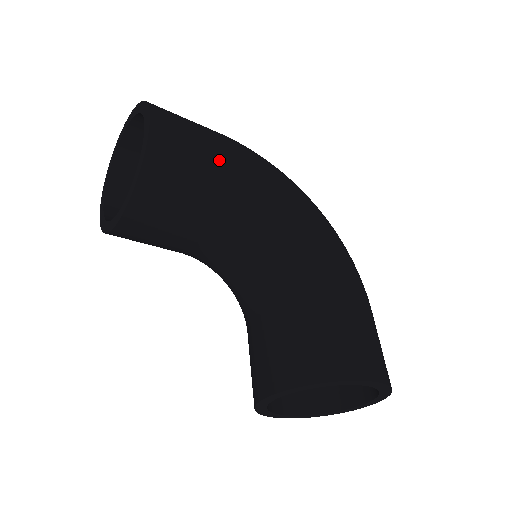
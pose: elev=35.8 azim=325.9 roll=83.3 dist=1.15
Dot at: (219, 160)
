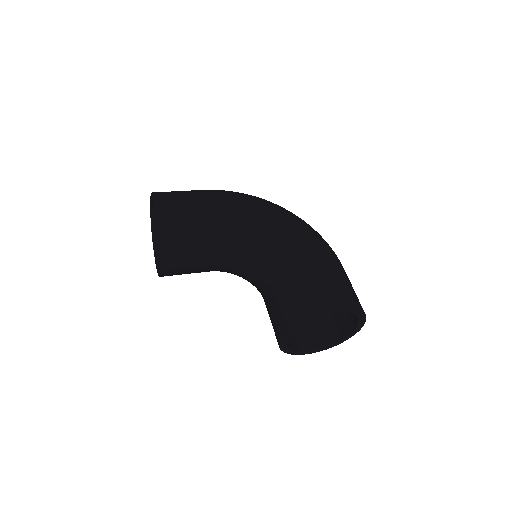
Dot at: (204, 210)
